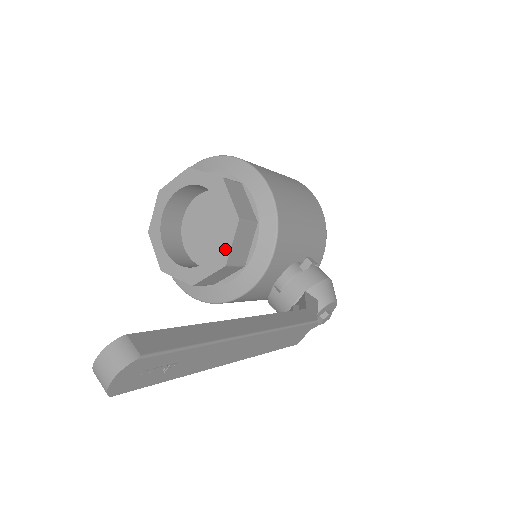
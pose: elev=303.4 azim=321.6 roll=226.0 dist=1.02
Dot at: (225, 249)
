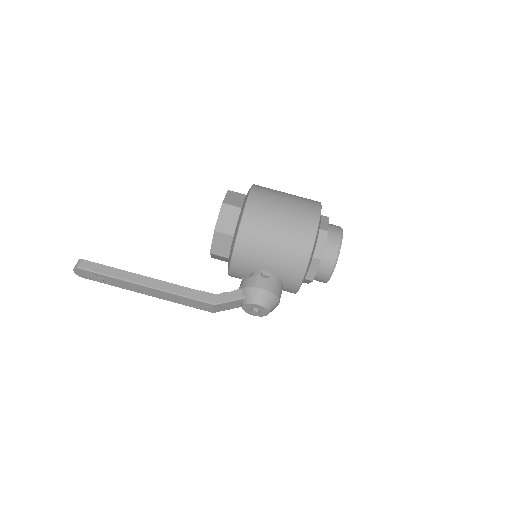
Dot at: (212, 244)
